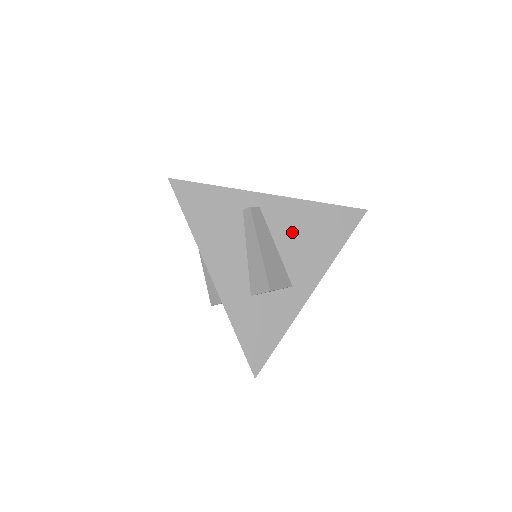
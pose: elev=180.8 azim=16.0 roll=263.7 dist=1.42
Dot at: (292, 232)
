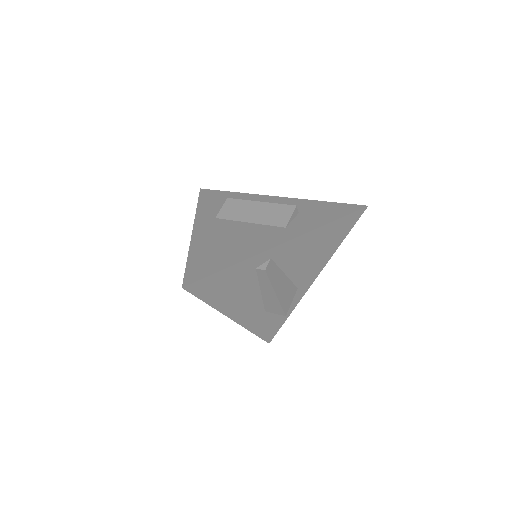
Dot at: (299, 258)
